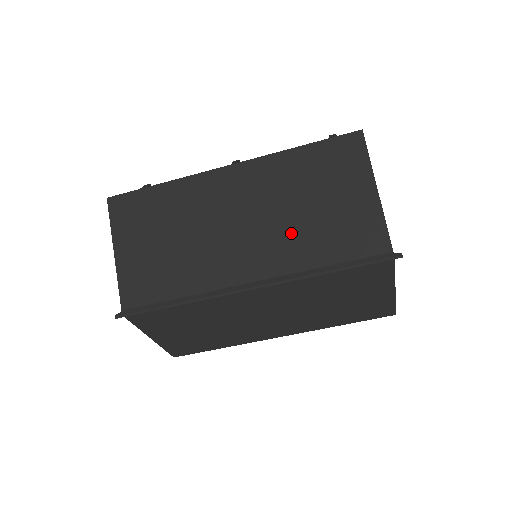
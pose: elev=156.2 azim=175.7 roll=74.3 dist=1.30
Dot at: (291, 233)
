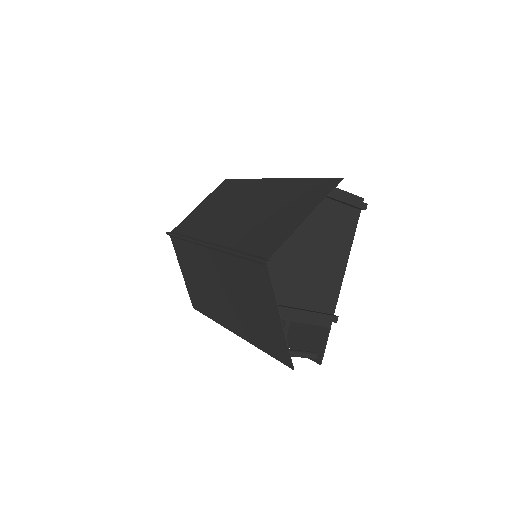
Dot at: (250, 224)
